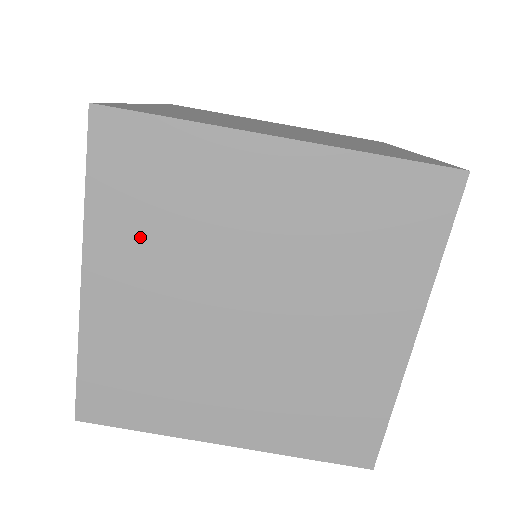
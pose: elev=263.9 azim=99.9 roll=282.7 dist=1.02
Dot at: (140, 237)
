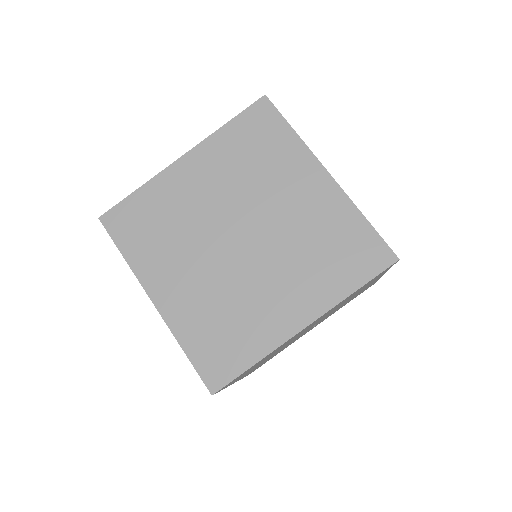
Dot at: (228, 161)
